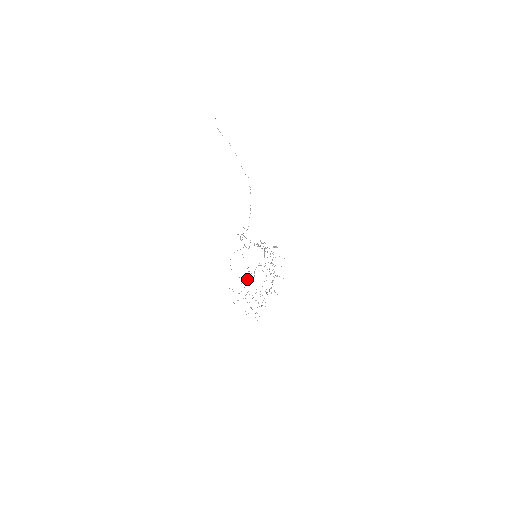
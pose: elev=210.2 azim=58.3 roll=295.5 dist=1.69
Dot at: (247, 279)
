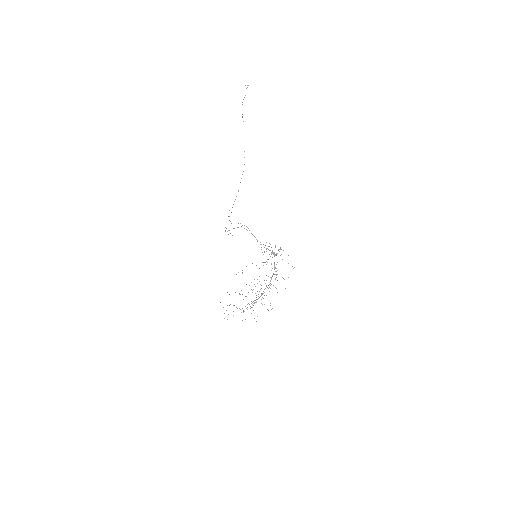
Dot at: occluded
